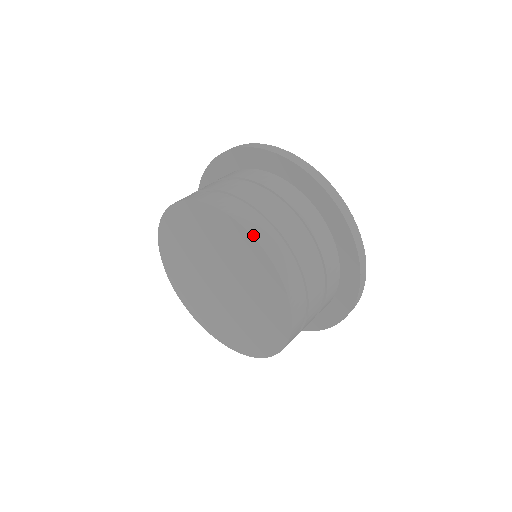
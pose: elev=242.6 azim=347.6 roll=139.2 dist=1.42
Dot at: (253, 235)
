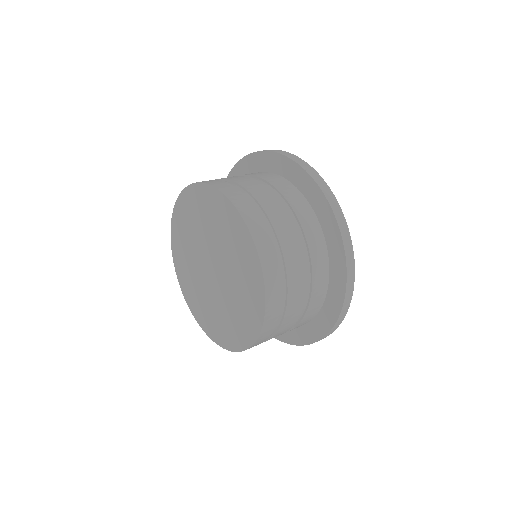
Dot at: (202, 182)
